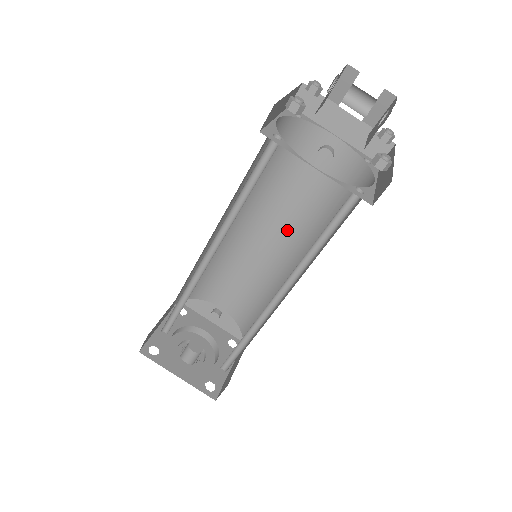
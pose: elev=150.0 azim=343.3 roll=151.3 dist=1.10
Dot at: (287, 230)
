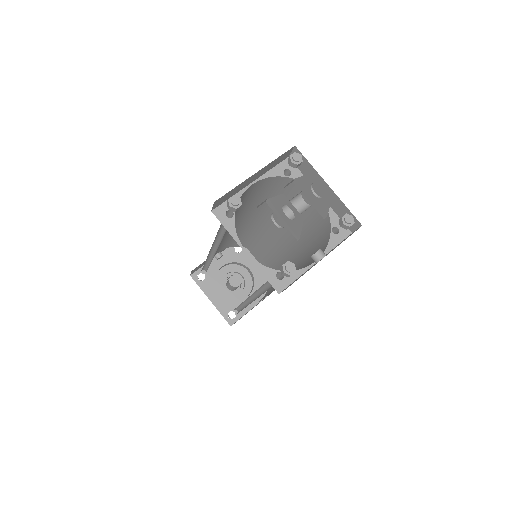
Dot at: (243, 217)
